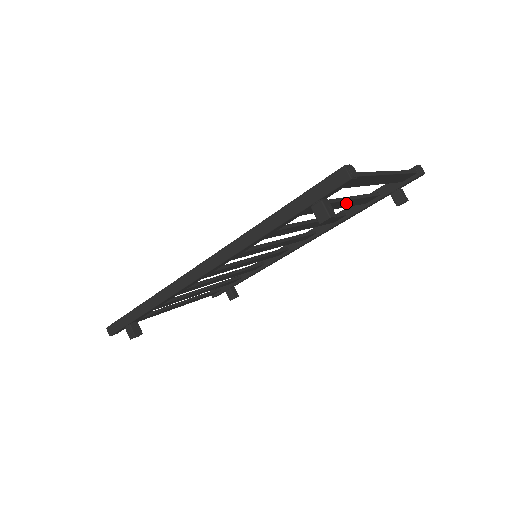
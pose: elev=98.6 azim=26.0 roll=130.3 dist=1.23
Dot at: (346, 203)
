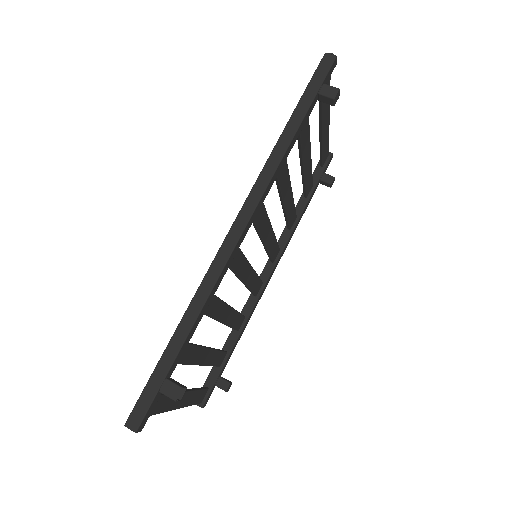
Dot at: (308, 164)
